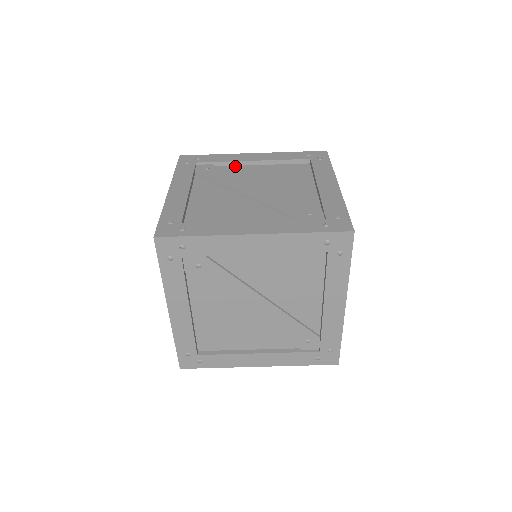
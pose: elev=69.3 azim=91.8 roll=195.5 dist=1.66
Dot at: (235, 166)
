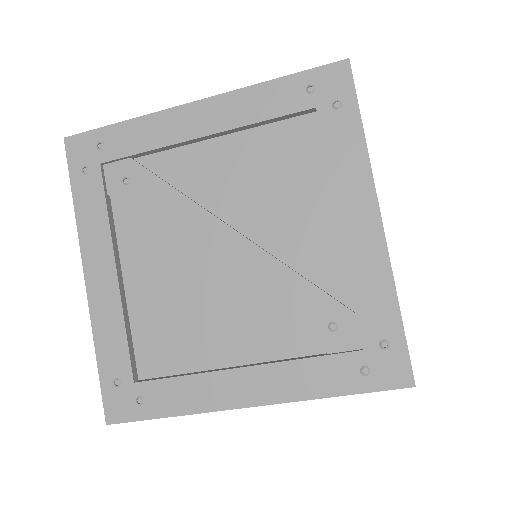
Dot at: (172, 151)
